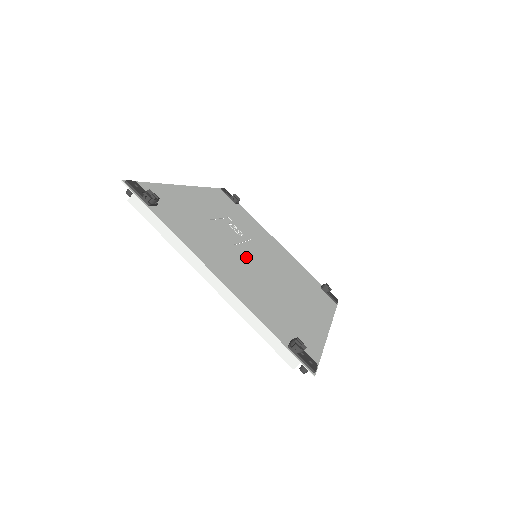
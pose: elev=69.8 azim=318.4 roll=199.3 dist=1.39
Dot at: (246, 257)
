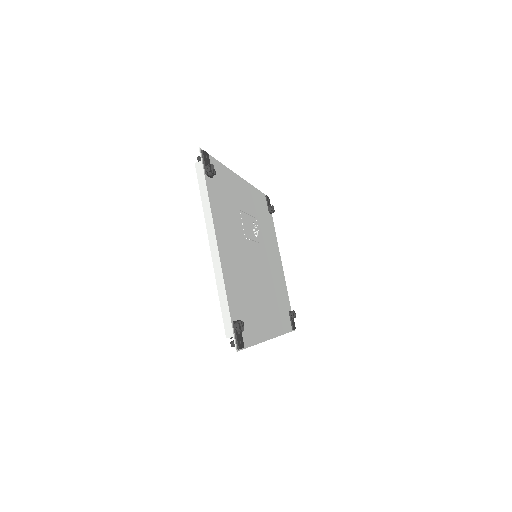
Dot at: (248, 251)
